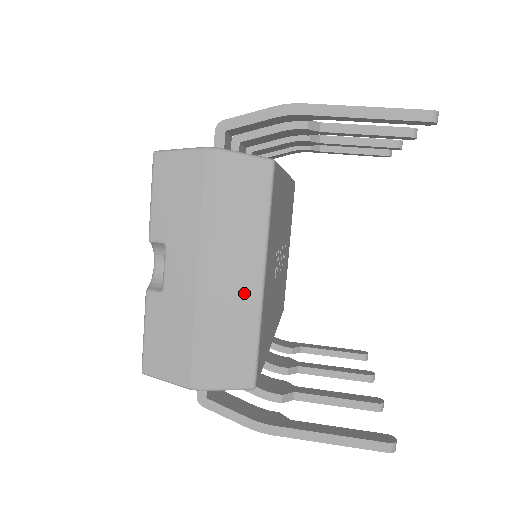
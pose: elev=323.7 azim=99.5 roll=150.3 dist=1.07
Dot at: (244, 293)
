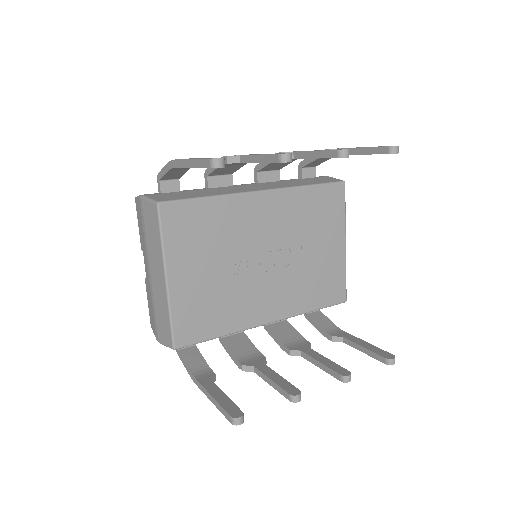
Dot at: (161, 287)
